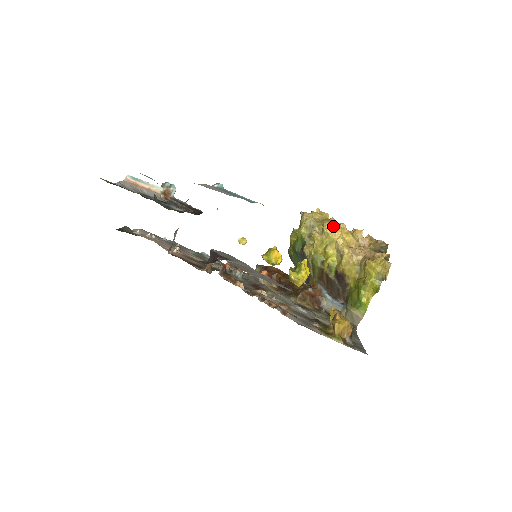
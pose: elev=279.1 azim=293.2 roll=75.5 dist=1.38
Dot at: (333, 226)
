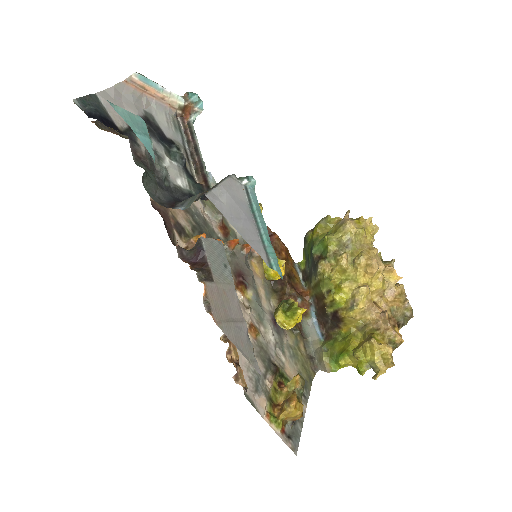
Dot at: (368, 267)
